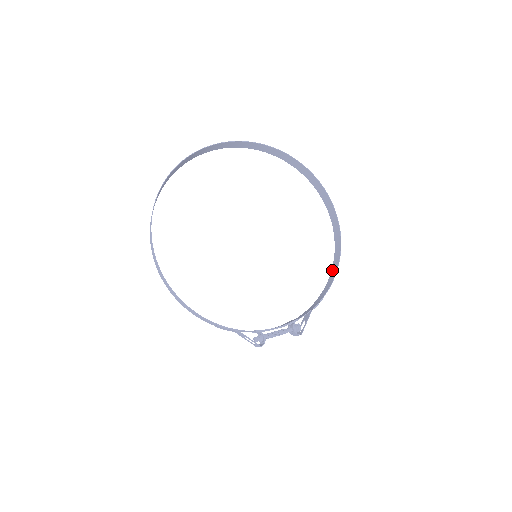
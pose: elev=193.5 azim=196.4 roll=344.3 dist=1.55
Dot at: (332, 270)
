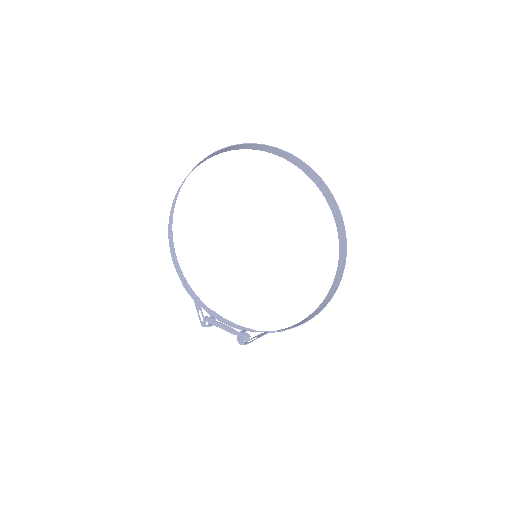
Dot at: (308, 317)
